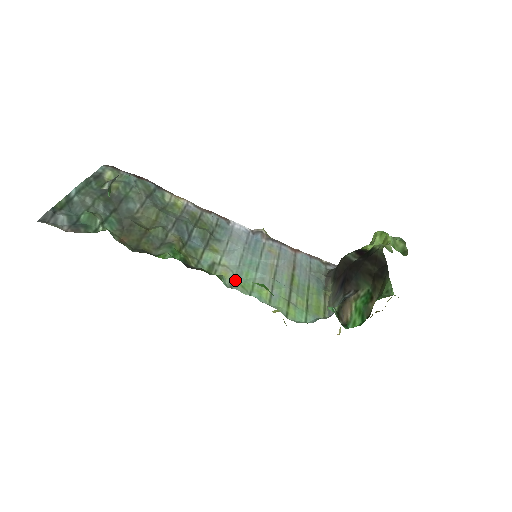
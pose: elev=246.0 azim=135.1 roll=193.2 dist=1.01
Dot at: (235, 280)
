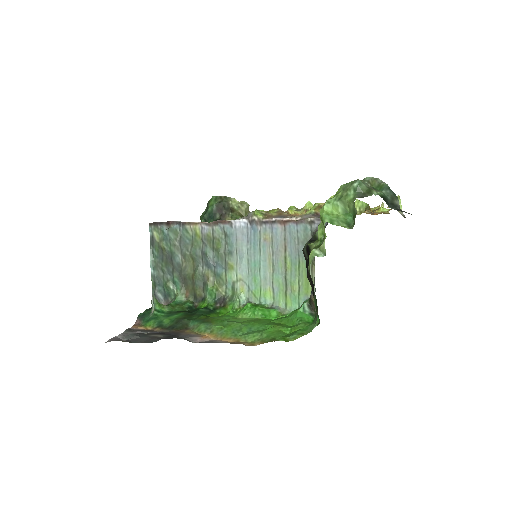
Dot at: (249, 291)
